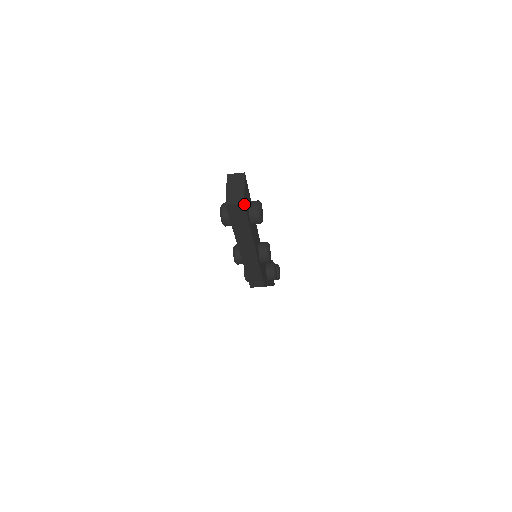
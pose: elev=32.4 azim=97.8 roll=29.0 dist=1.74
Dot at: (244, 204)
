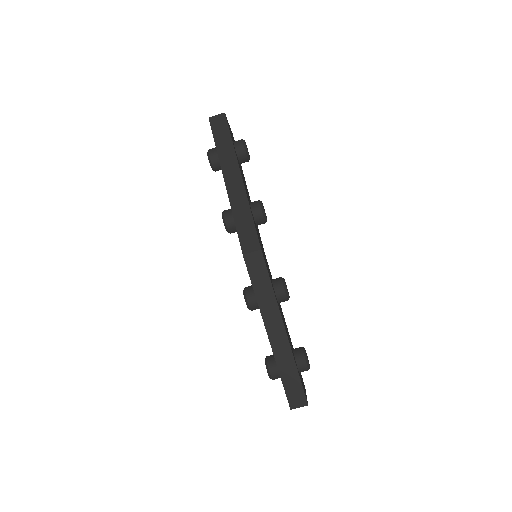
Dot at: (225, 114)
